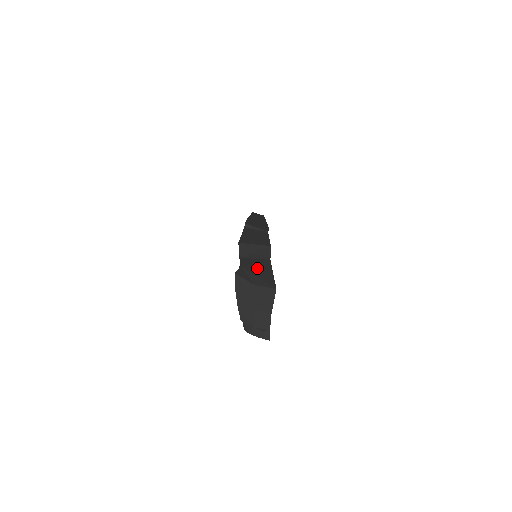
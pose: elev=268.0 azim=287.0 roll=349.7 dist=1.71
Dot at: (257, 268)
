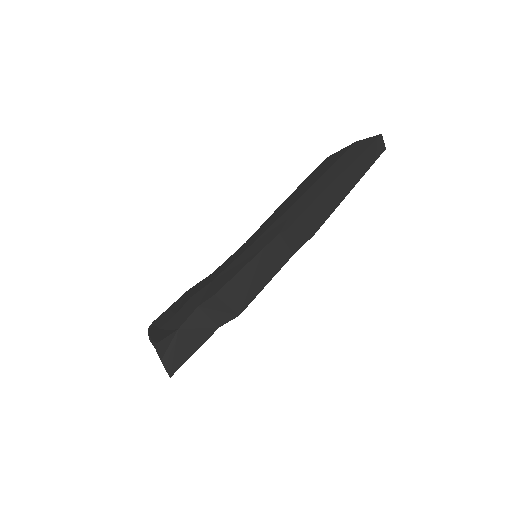
Dot at: (189, 339)
